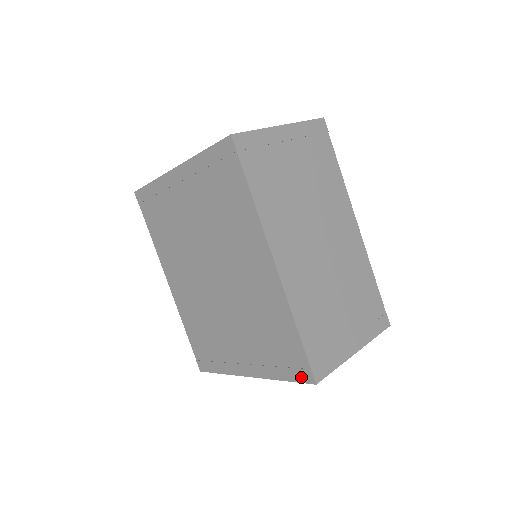
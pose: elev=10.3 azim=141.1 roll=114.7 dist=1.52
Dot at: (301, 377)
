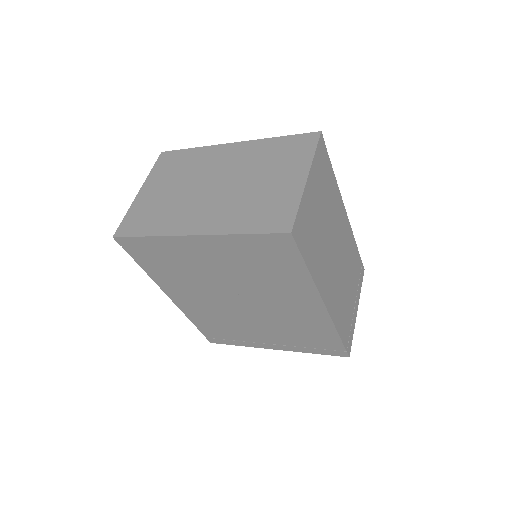
Dot at: (335, 354)
